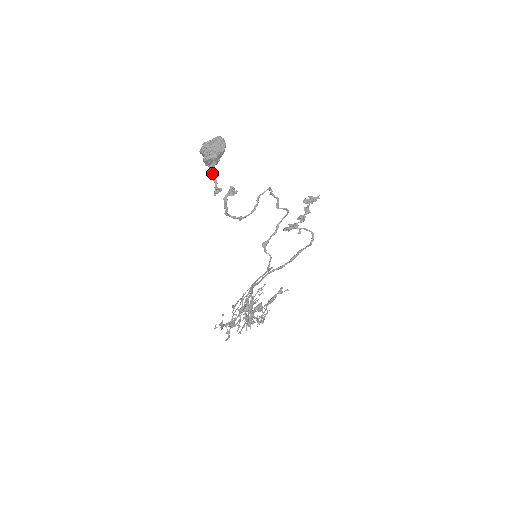
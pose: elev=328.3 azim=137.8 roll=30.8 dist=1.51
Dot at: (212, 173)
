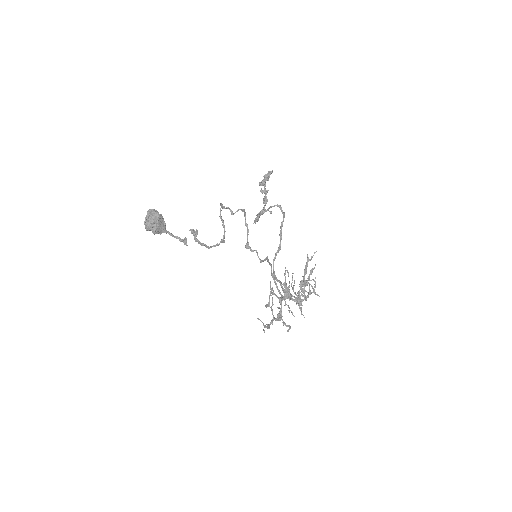
Dot at: occluded
